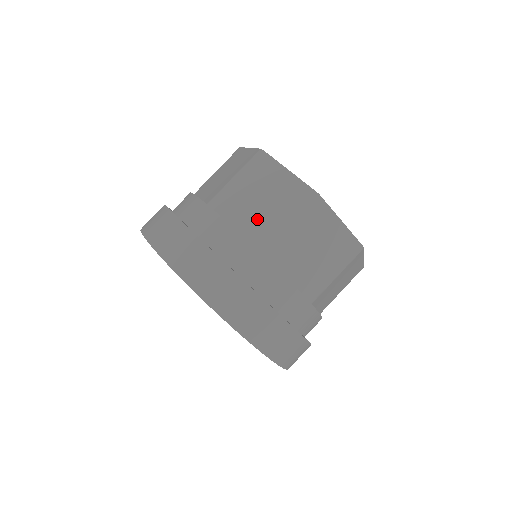
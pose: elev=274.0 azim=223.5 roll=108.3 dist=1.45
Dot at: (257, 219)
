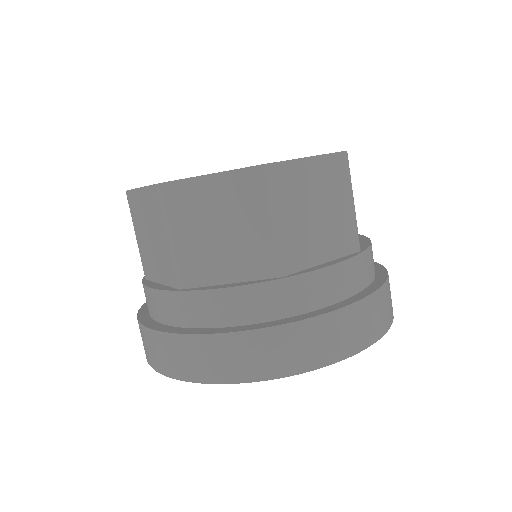
Dot at: (331, 231)
